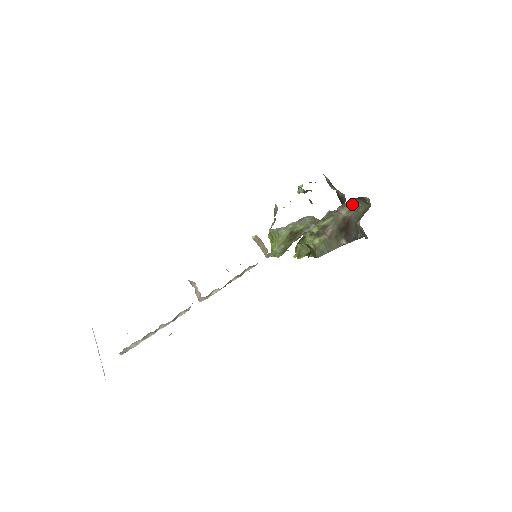
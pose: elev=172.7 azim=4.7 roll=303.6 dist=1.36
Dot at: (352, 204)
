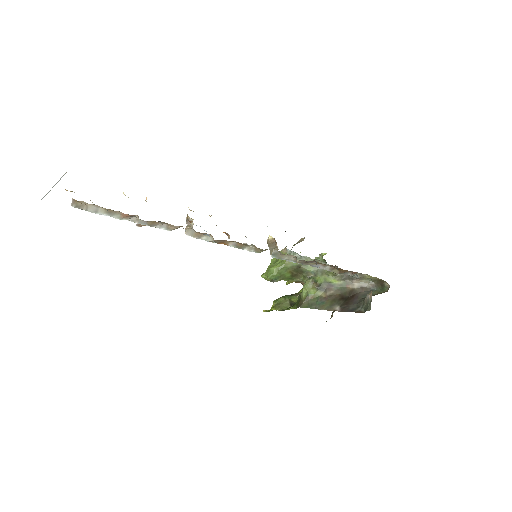
Dot at: (368, 283)
